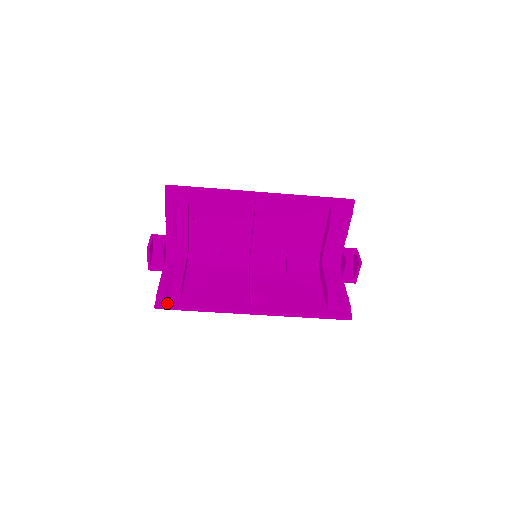
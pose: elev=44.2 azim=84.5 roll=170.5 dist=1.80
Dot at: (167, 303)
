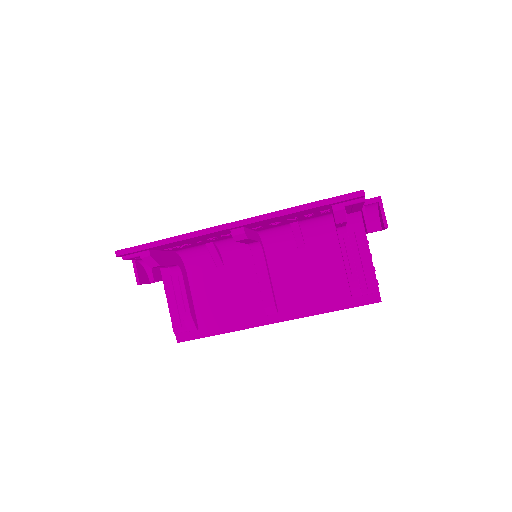
Dot at: (187, 336)
